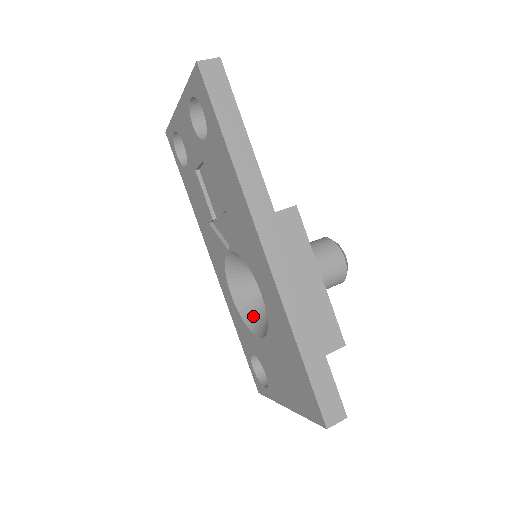
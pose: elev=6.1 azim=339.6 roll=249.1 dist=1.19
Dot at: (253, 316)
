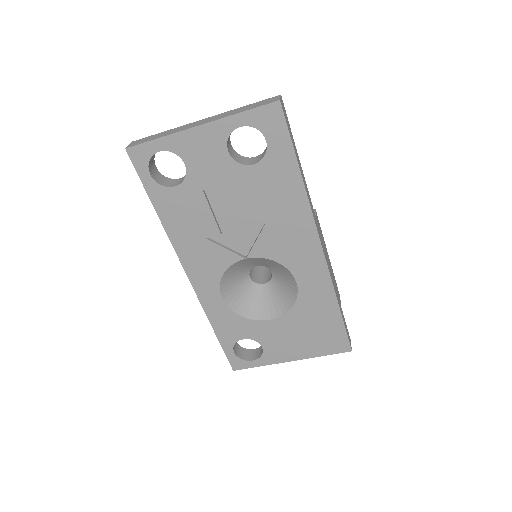
Dot at: (247, 307)
